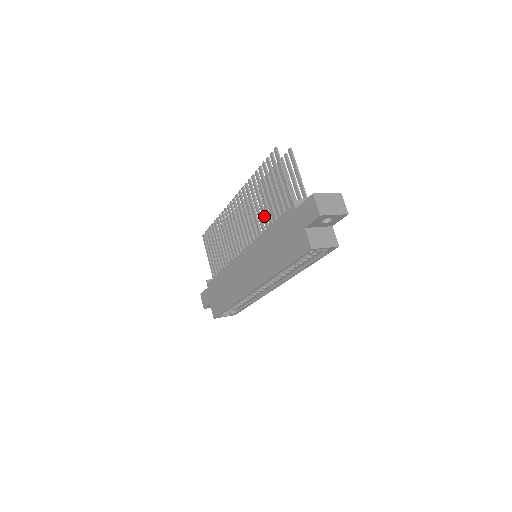
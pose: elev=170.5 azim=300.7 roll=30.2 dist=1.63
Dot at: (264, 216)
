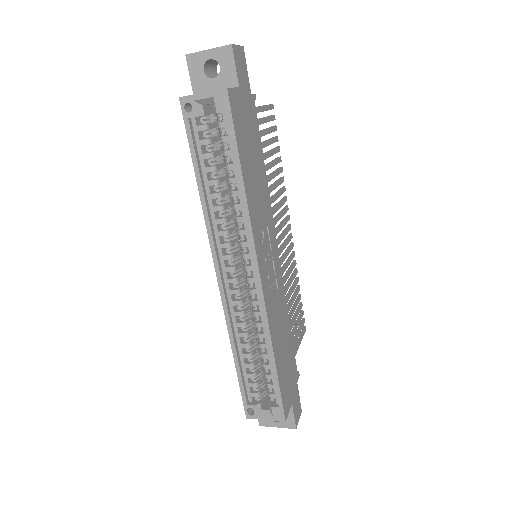
Dot at: occluded
